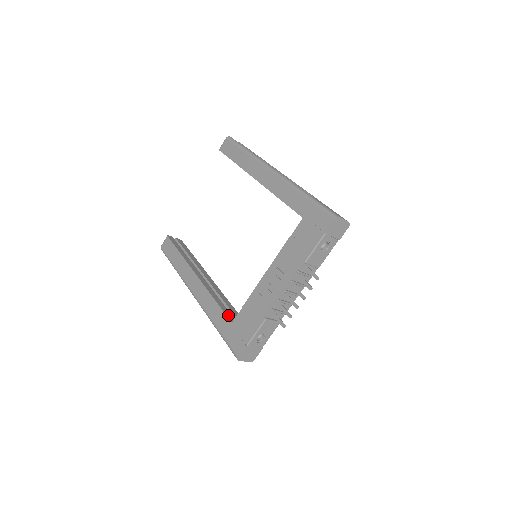
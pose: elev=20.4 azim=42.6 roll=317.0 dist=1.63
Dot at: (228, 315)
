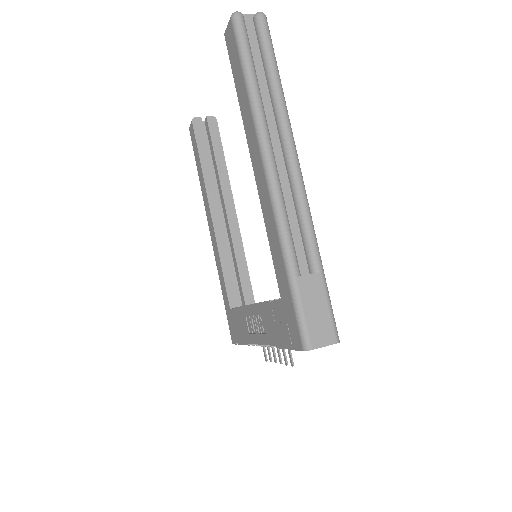
Dot at: (230, 293)
